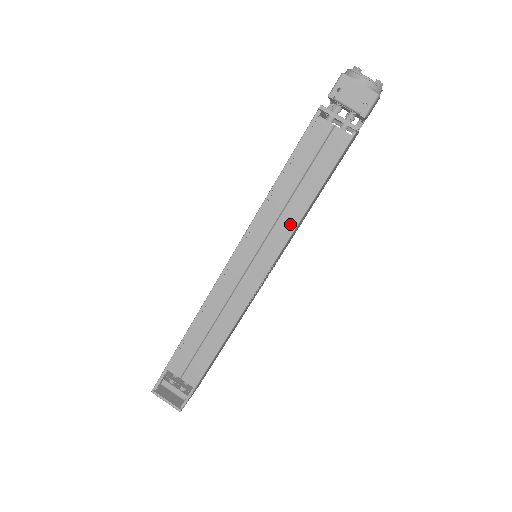
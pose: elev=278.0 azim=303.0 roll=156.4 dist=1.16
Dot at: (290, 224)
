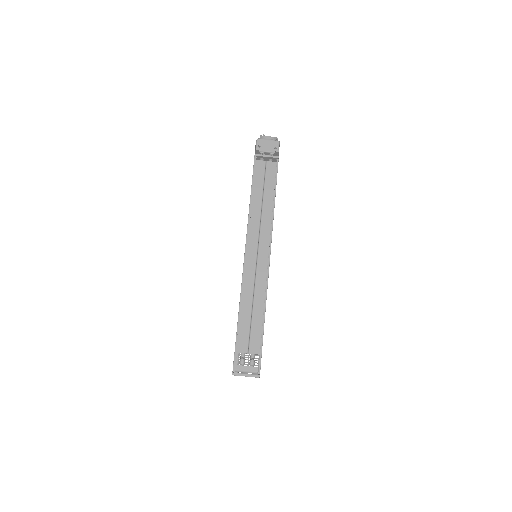
Dot at: (269, 218)
